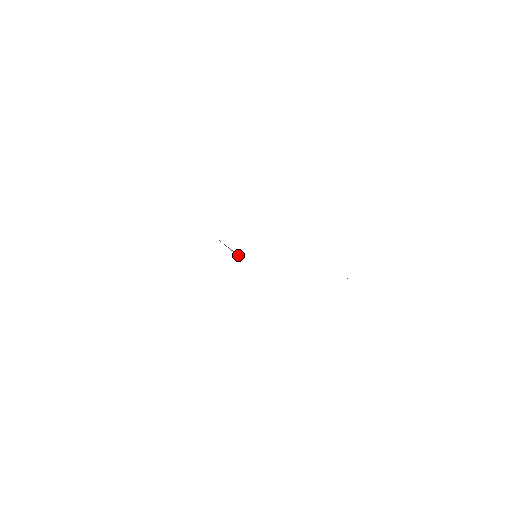
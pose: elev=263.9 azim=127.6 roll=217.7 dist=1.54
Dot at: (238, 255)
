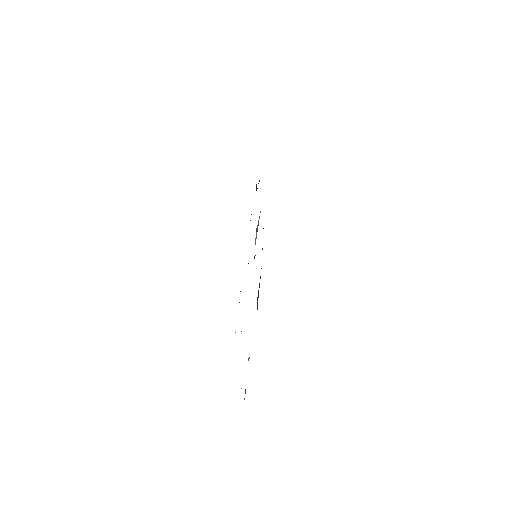
Dot at: (256, 237)
